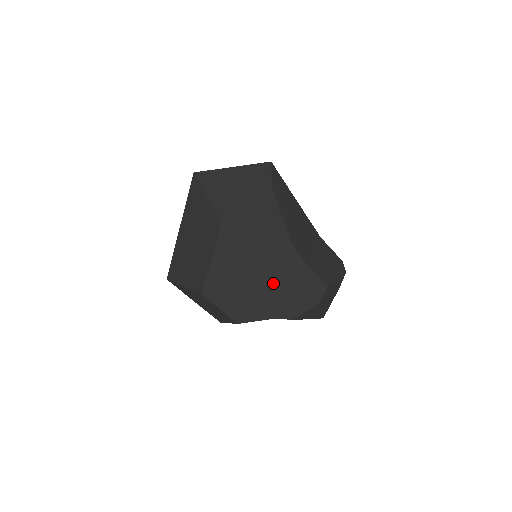
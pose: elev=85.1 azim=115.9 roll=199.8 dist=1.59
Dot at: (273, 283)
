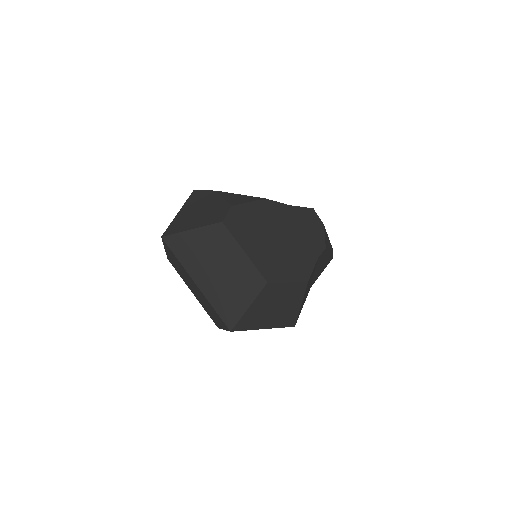
Dot at: (290, 234)
